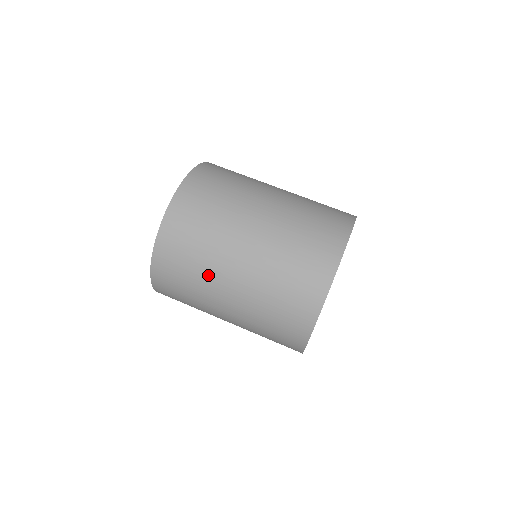
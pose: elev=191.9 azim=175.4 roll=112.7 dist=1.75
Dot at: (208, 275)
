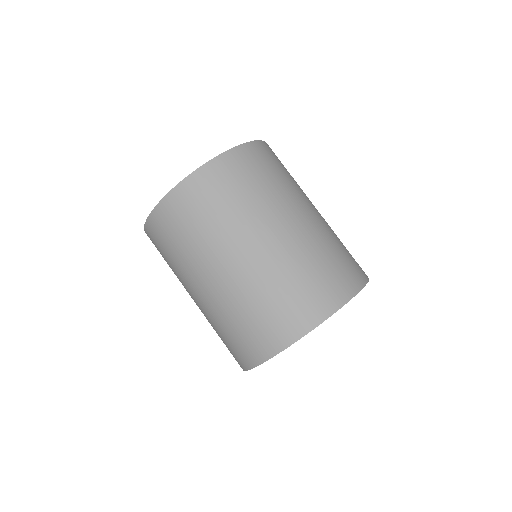
Dot at: (179, 277)
